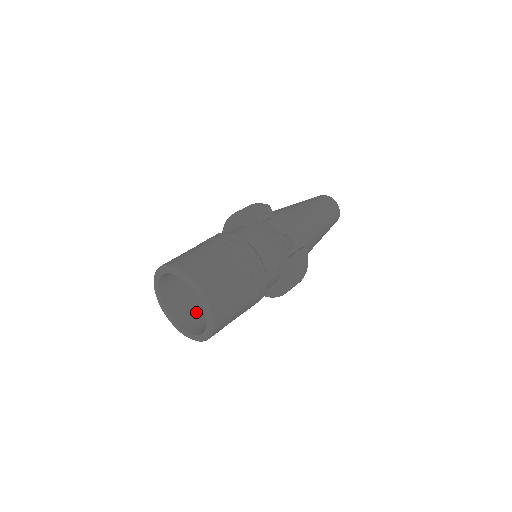
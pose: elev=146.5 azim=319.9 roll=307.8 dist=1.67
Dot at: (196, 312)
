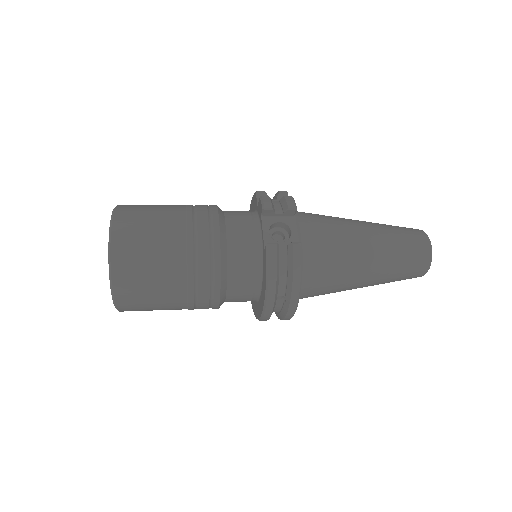
Dot at: occluded
